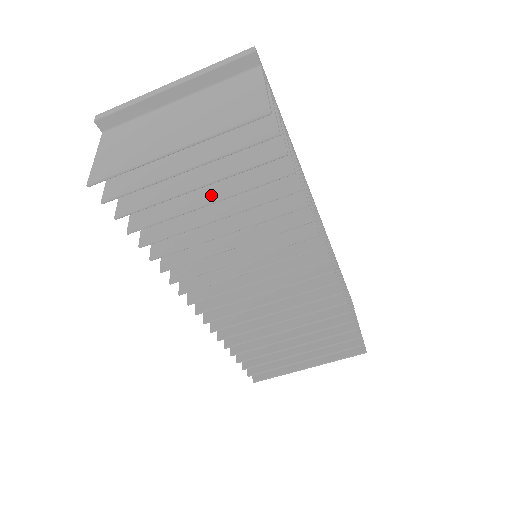
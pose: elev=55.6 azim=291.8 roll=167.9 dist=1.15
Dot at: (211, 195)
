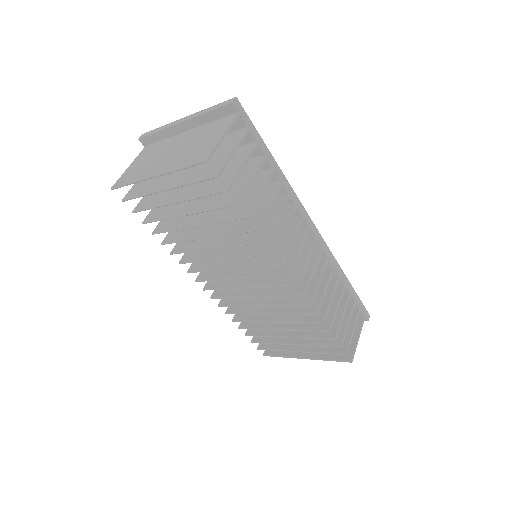
Dot at: (191, 208)
